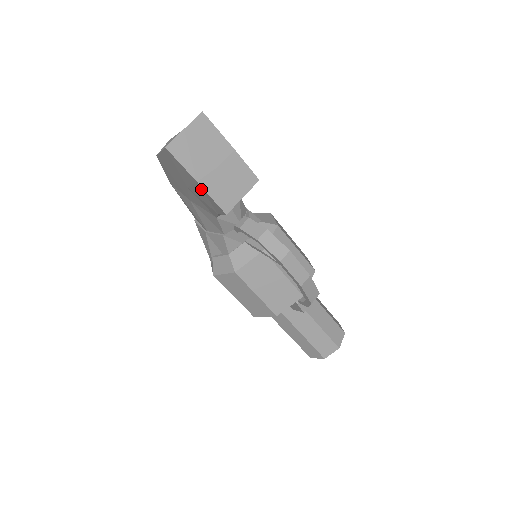
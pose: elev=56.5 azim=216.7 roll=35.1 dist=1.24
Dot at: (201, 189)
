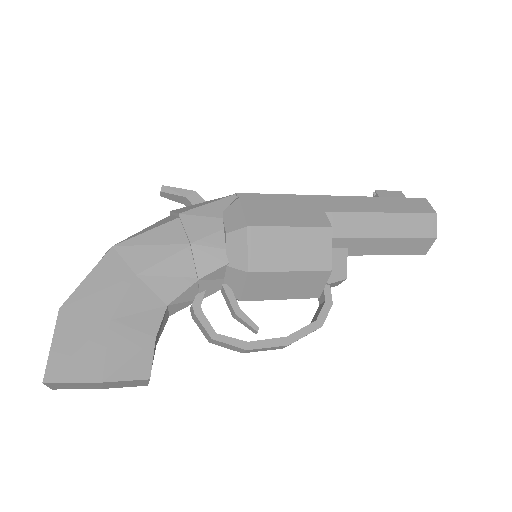
Dot at: occluded
